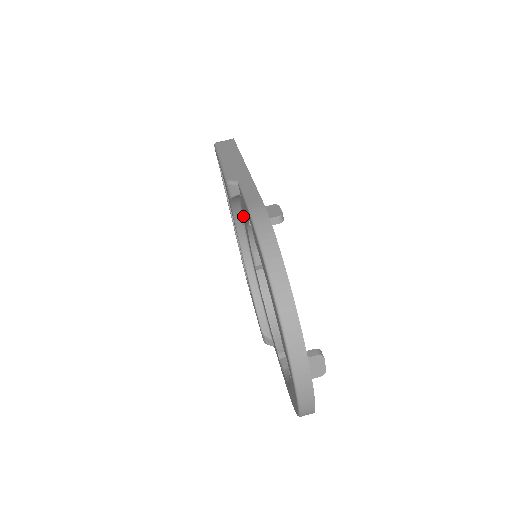
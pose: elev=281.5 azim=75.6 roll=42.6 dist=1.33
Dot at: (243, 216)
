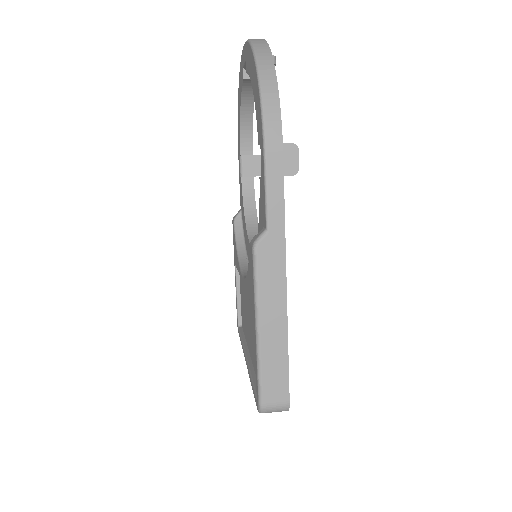
Dot at: (246, 245)
